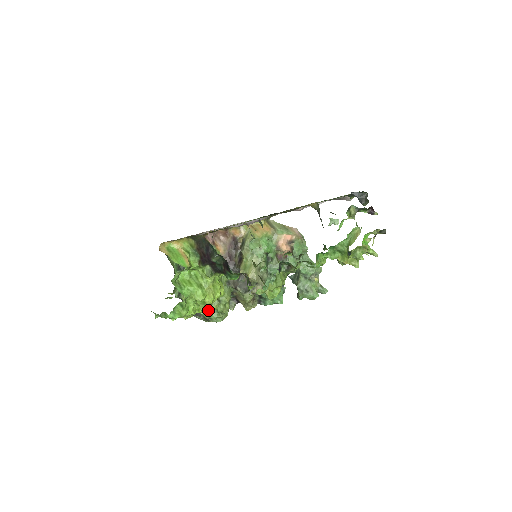
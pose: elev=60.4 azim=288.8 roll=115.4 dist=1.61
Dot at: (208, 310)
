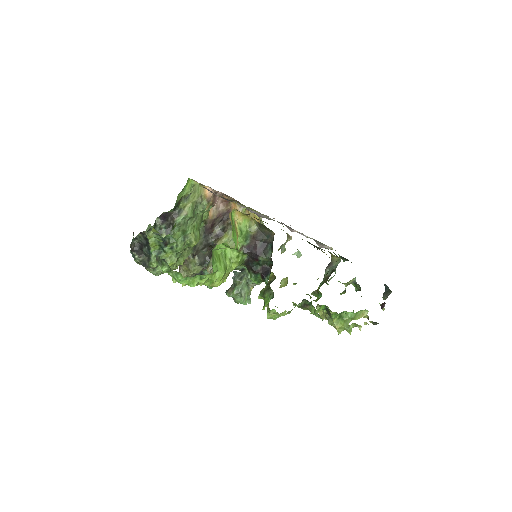
Dot at: occluded
